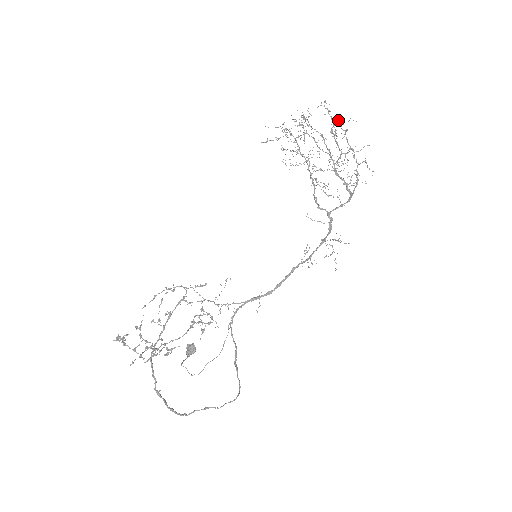
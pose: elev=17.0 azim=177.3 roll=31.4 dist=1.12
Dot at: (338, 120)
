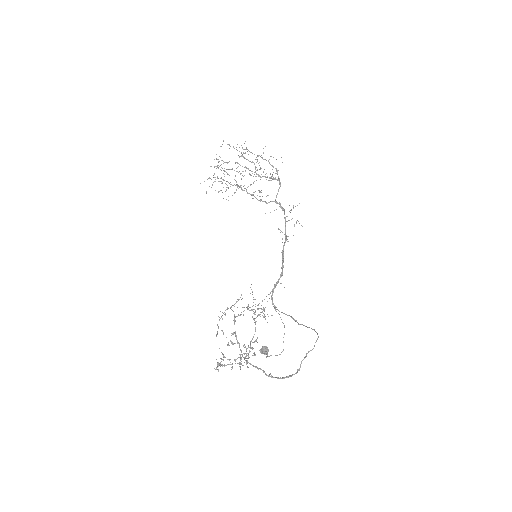
Dot at: occluded
